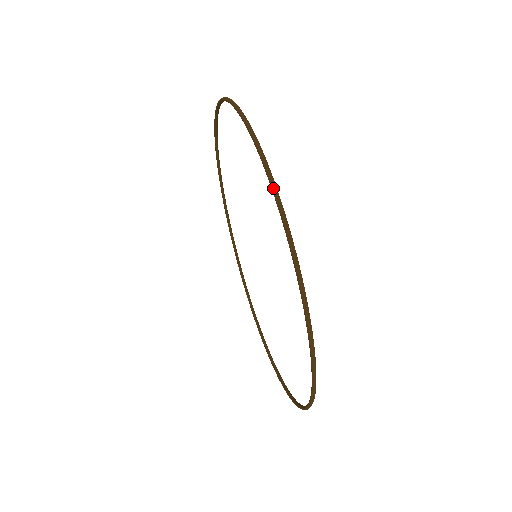
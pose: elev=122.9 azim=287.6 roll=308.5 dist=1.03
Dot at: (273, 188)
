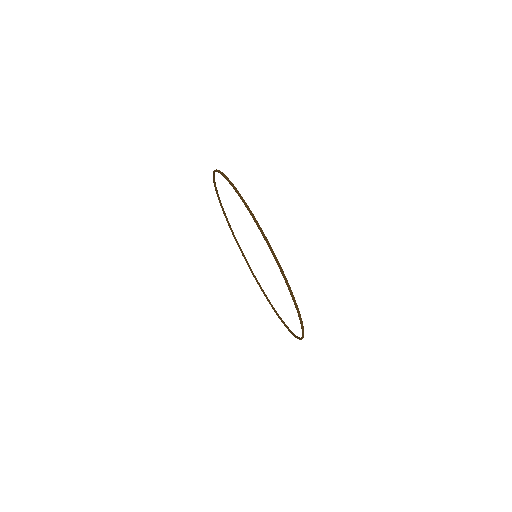
Dot at: (282, 273)
